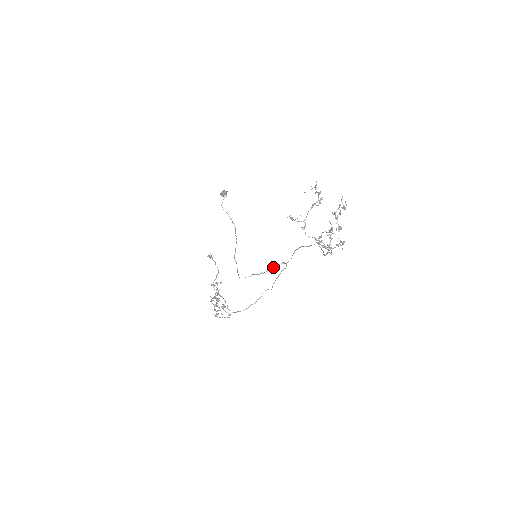
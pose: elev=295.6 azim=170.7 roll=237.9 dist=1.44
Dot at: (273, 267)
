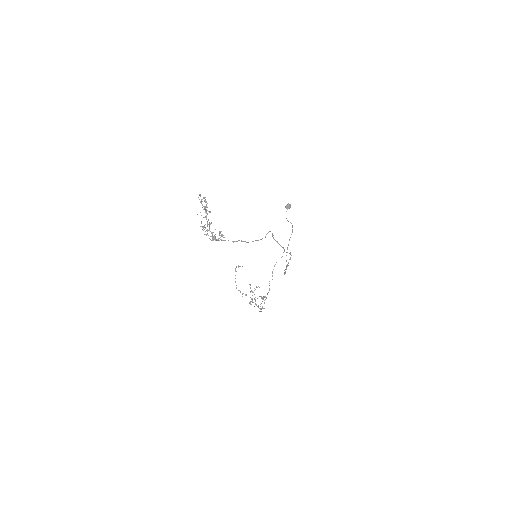
Dot at: (290, 258)
